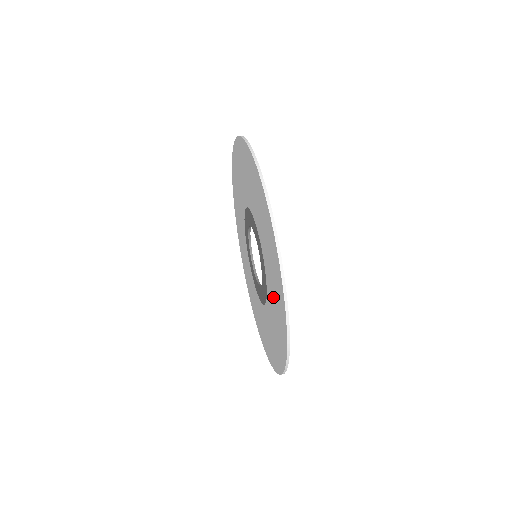
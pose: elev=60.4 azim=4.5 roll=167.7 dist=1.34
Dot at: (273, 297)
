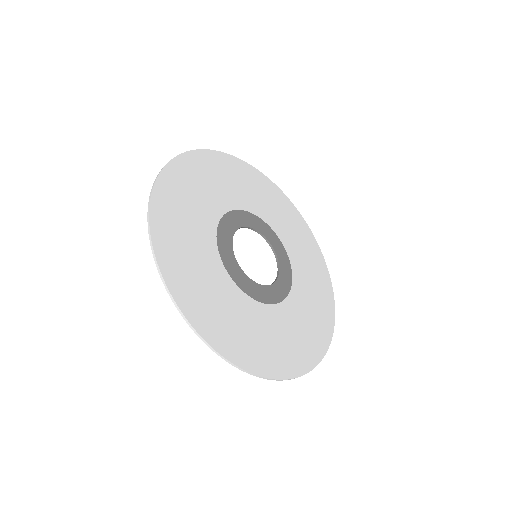
Dot at: (190, 233)
